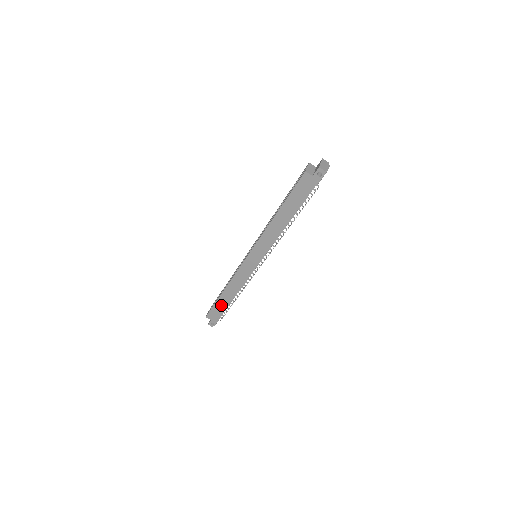
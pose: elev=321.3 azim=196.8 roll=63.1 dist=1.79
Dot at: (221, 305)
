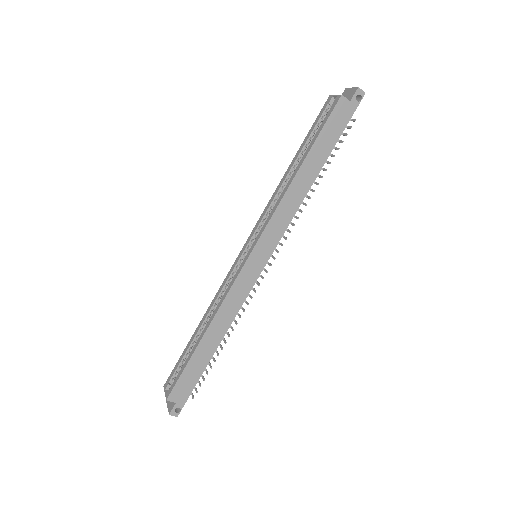
Dot at: (197, 364)
